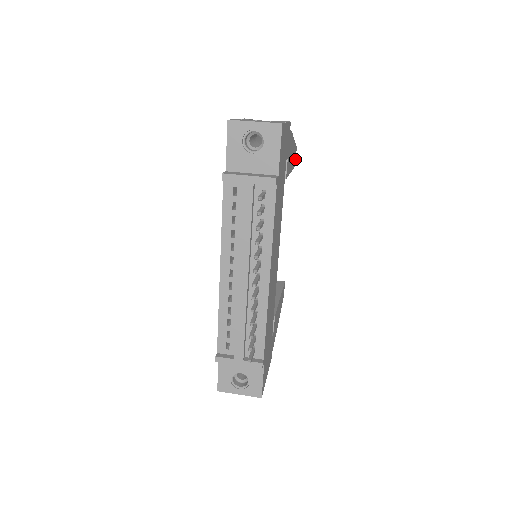
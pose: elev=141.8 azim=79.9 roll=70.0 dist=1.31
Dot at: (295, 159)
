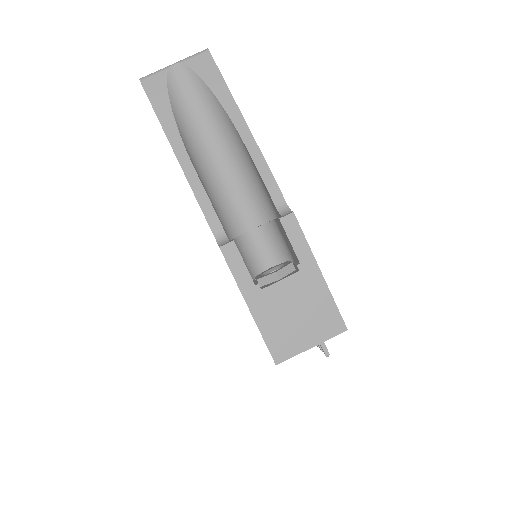
Dot at: occluded
